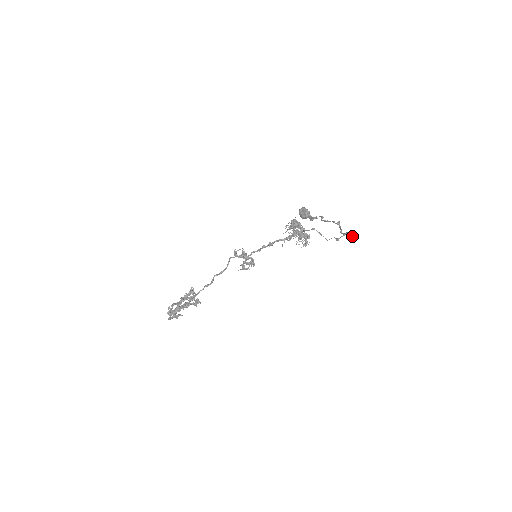
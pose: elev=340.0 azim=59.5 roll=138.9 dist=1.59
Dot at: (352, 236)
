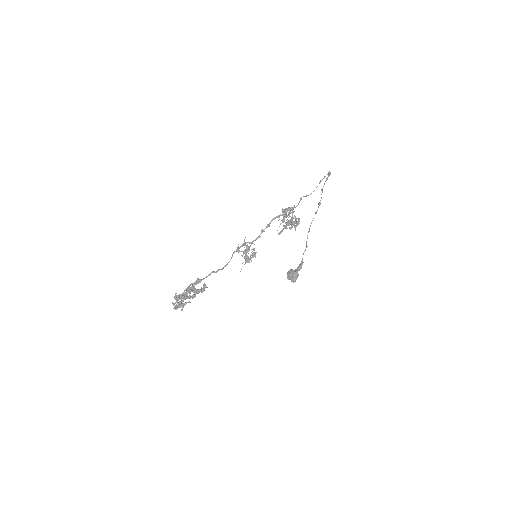
Dot at: (330, 173)
